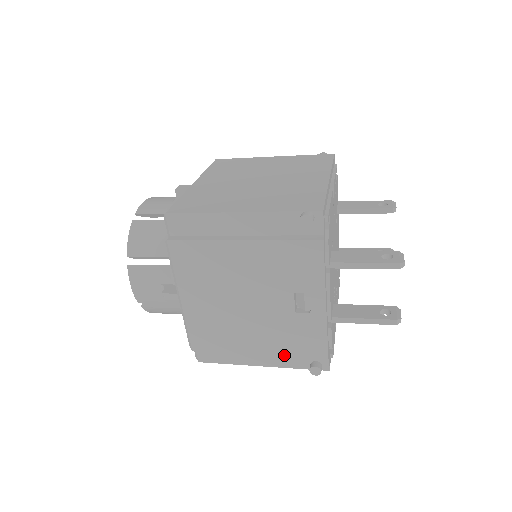
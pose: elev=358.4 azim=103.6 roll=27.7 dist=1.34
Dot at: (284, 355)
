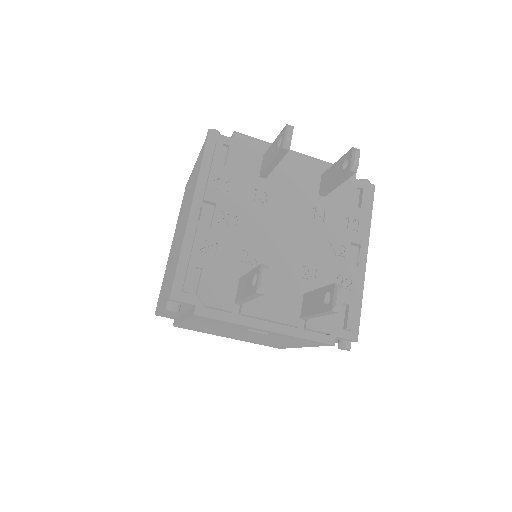
Dot at: (312, 346)
